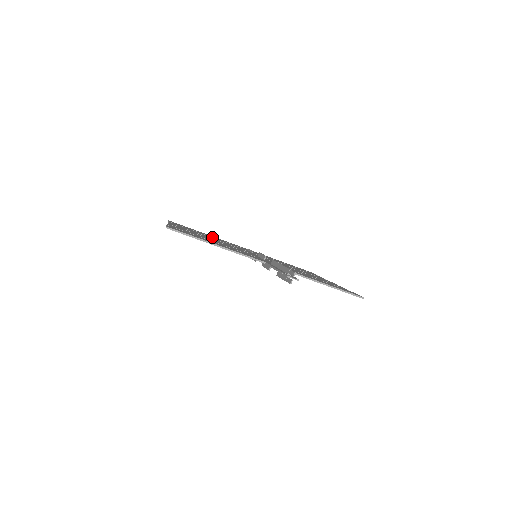
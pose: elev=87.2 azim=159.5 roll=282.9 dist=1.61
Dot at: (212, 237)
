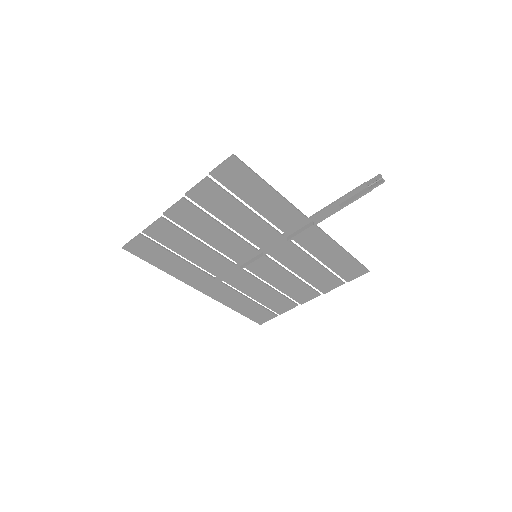
Dot at: (187, 256)
